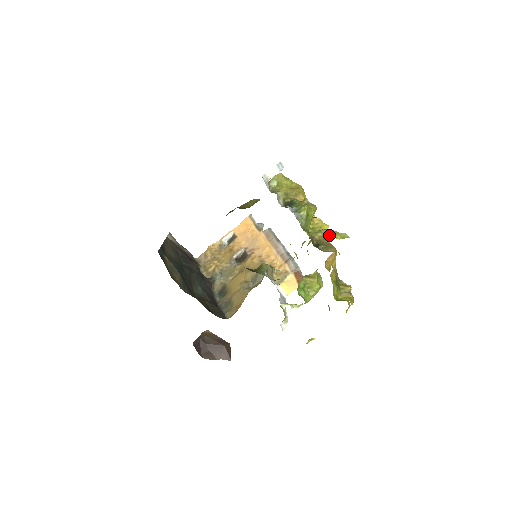
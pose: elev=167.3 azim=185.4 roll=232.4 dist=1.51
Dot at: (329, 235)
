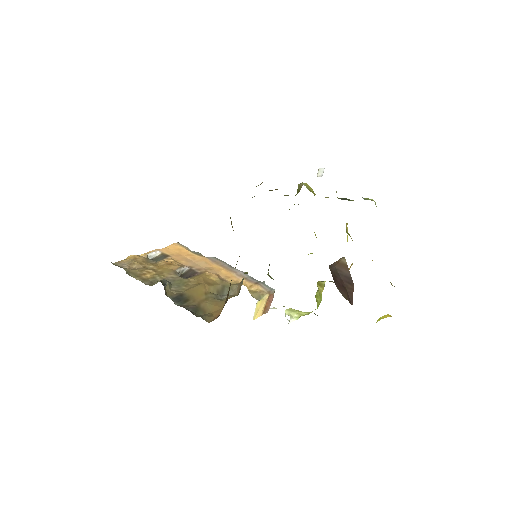
Dot at: occluded
